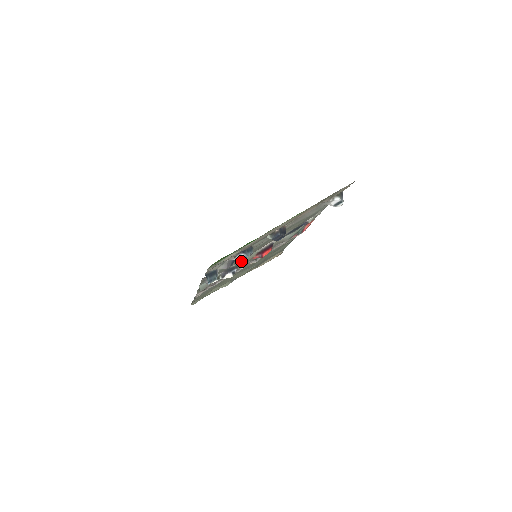
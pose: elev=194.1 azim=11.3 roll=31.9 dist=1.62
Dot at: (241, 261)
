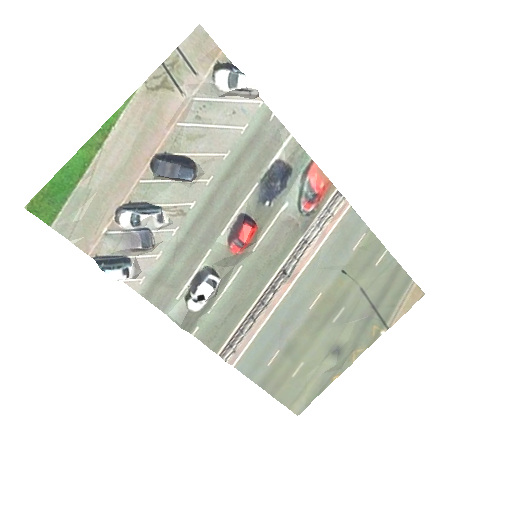
Dot at: (214, 261)
